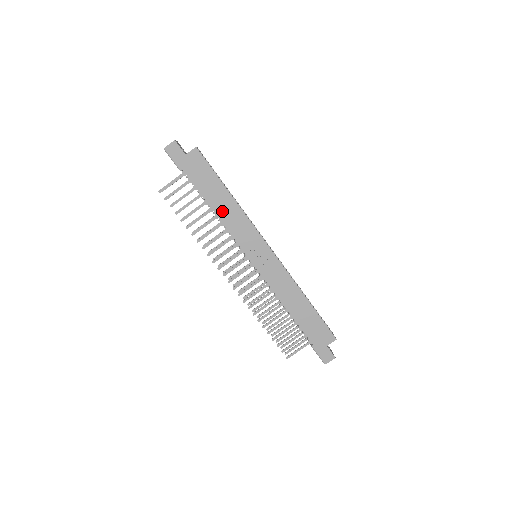
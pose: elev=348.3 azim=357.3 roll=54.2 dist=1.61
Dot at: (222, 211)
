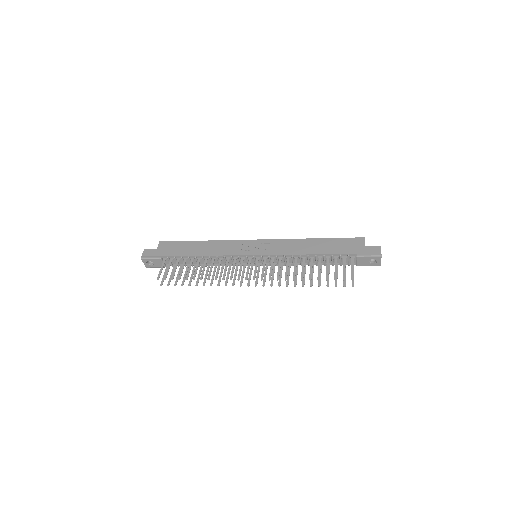
Dot at: (206, 251)
